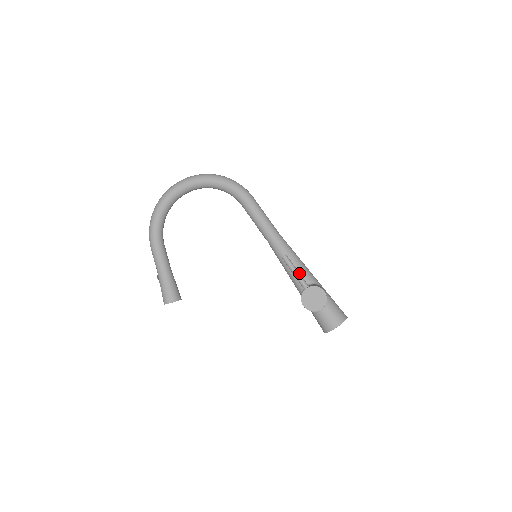
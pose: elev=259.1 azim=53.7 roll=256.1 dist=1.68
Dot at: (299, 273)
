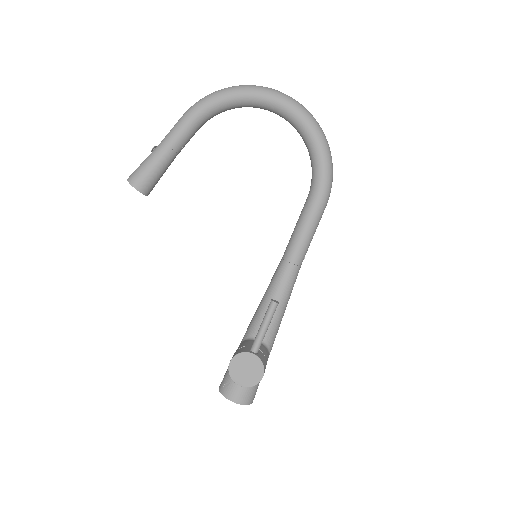
Dot at: occluded
